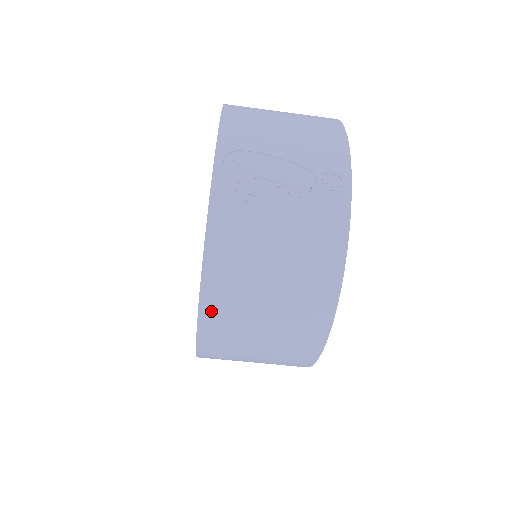
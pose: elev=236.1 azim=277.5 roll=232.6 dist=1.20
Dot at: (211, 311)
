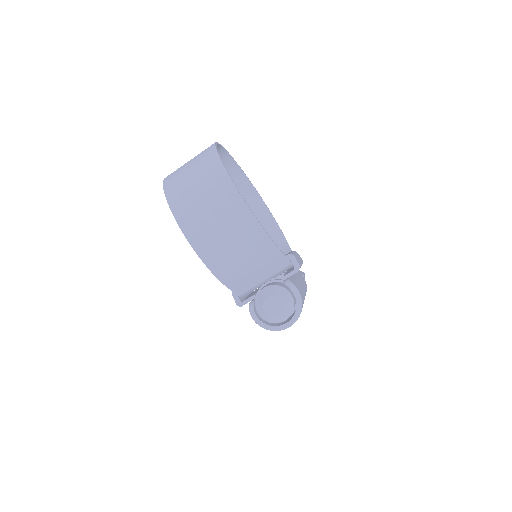
Dot at: (170, 192)
